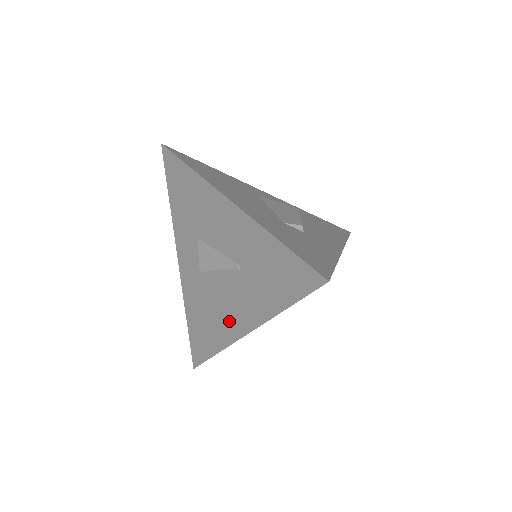
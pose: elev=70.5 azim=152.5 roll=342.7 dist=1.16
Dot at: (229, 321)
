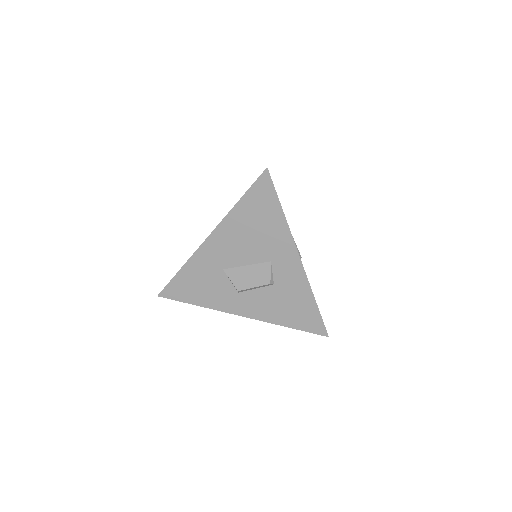
Dot at: occluded
